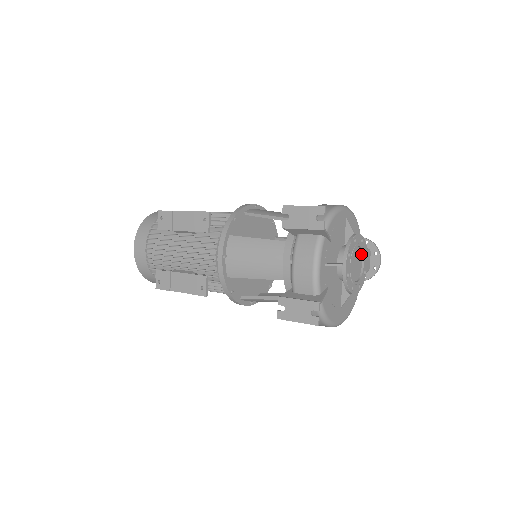
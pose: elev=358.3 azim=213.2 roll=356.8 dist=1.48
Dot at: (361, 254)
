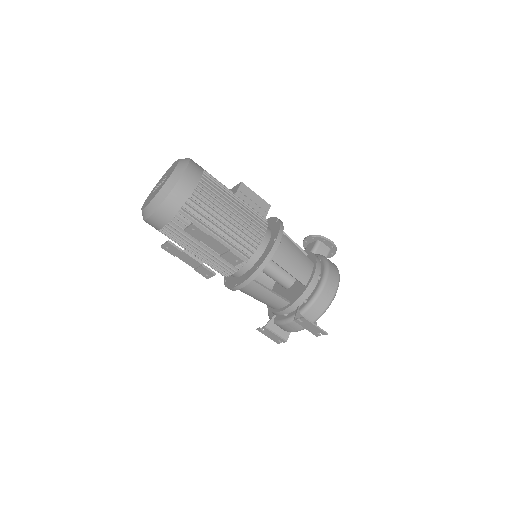
Dot at: occluded
